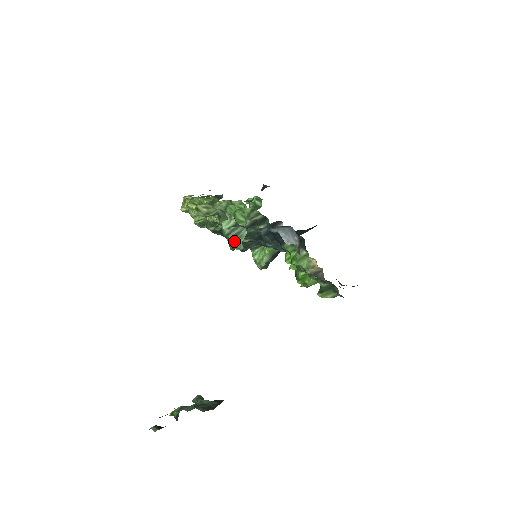
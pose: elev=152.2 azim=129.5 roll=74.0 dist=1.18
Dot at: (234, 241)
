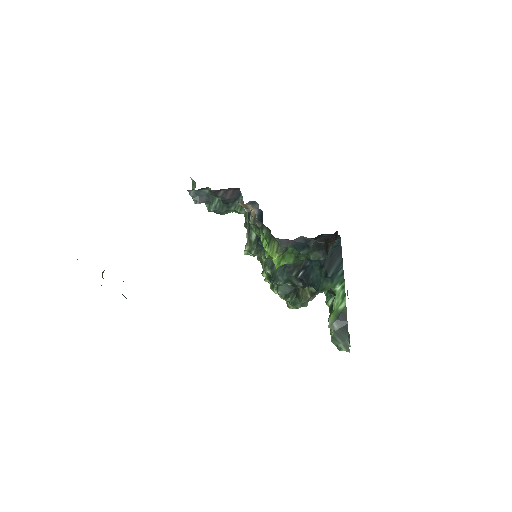
Dot at: occluded
